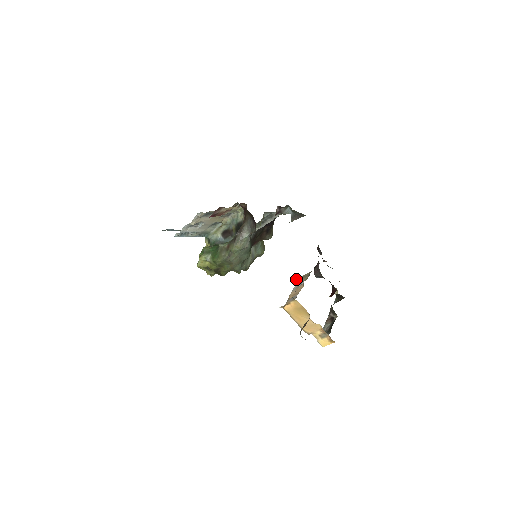
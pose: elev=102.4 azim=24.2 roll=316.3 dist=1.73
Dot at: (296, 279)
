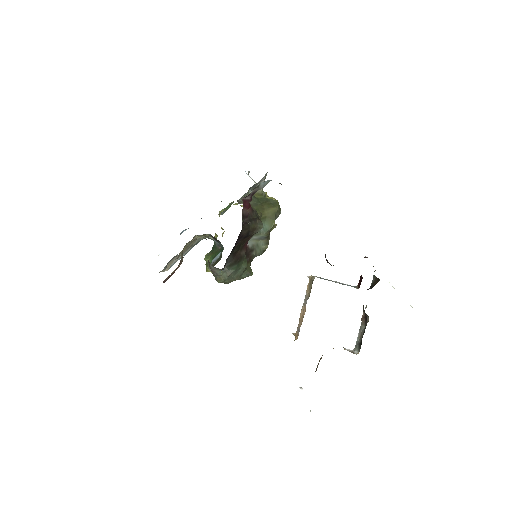
Dot at: (308, 277)
